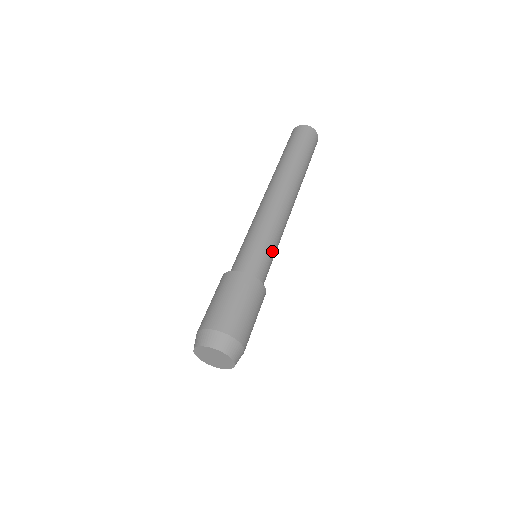
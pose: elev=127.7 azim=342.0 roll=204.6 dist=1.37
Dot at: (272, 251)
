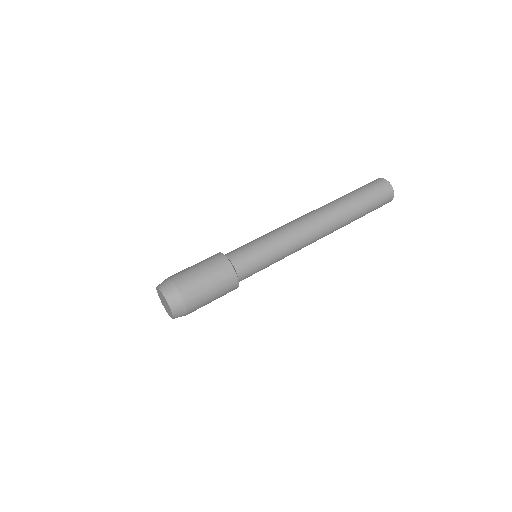
Dot at: (261, 246)
